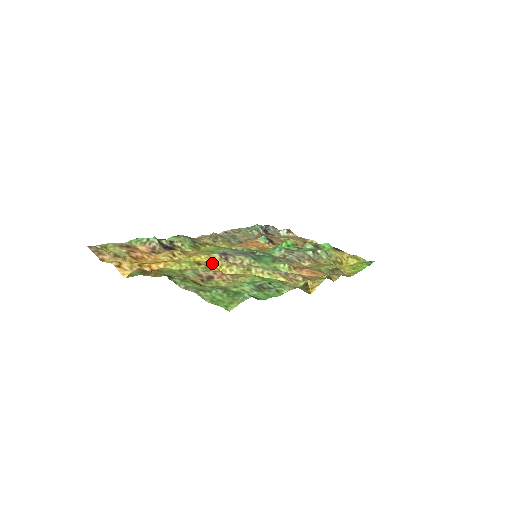
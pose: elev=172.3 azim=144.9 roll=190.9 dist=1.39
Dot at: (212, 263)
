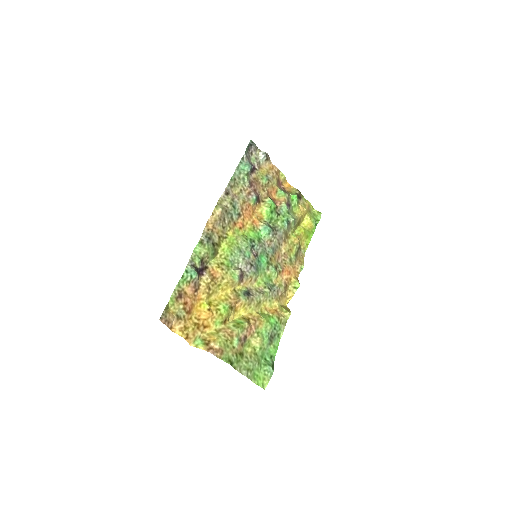
Dot at: (239, 303)
